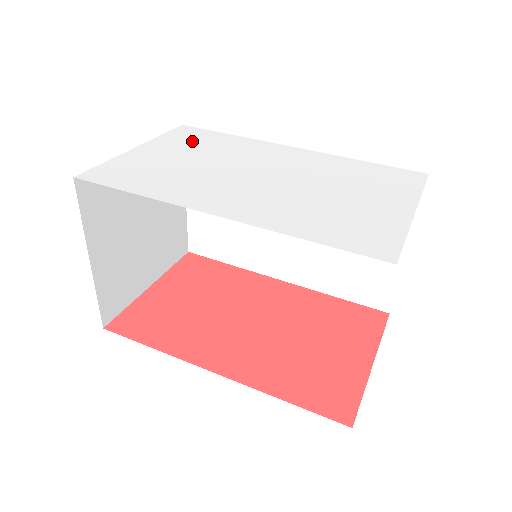
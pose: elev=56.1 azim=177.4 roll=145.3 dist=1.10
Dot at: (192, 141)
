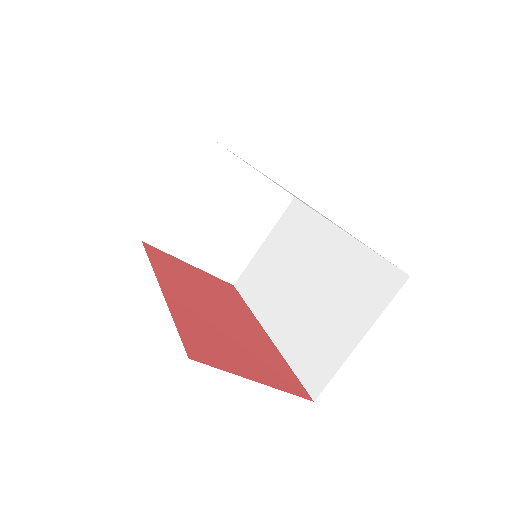
Dot at: occluded
